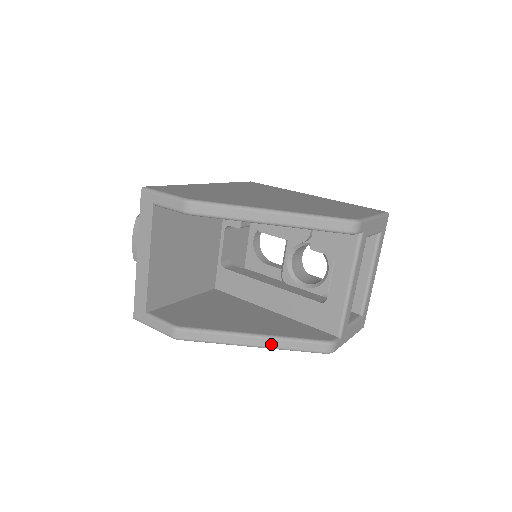
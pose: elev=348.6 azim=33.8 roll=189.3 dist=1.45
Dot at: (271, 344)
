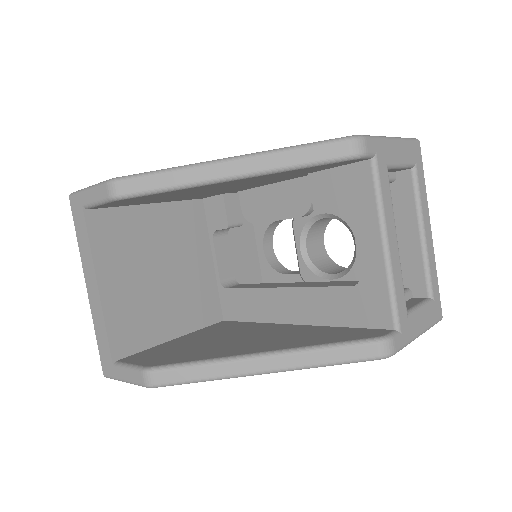
Dot at: (289, 363)
